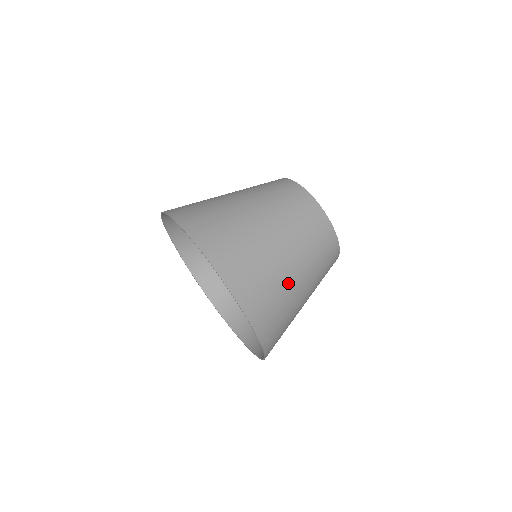
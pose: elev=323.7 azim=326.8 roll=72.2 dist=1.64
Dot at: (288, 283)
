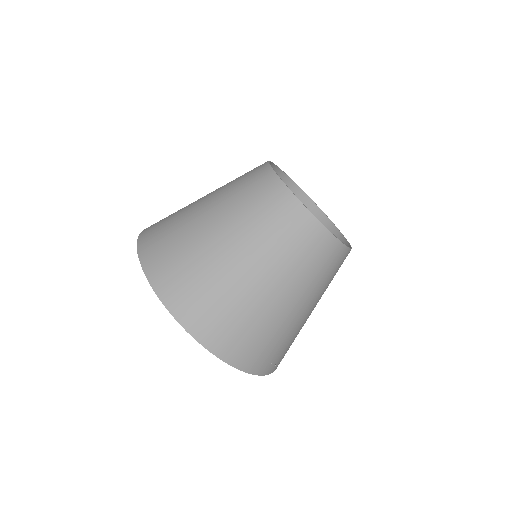
Dot at: (302, 324)
